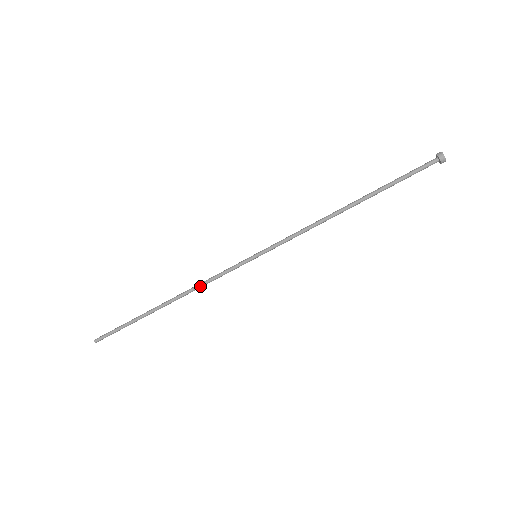
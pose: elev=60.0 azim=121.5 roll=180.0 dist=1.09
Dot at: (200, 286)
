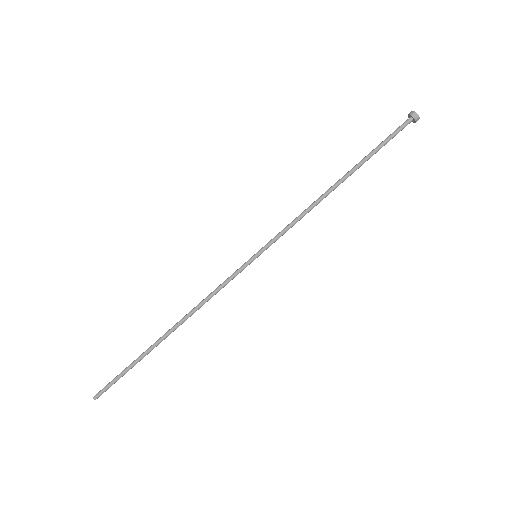
Dot at: (203, 303)
